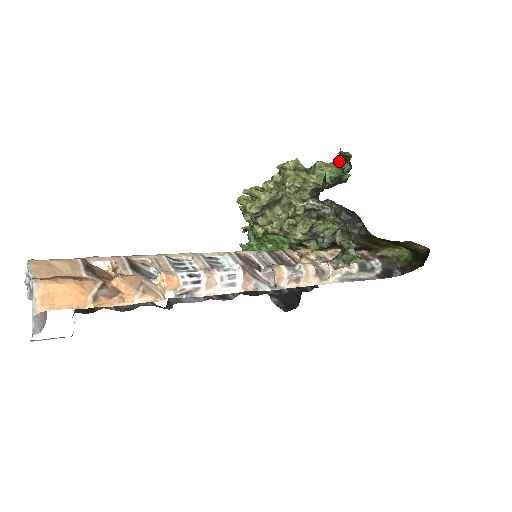
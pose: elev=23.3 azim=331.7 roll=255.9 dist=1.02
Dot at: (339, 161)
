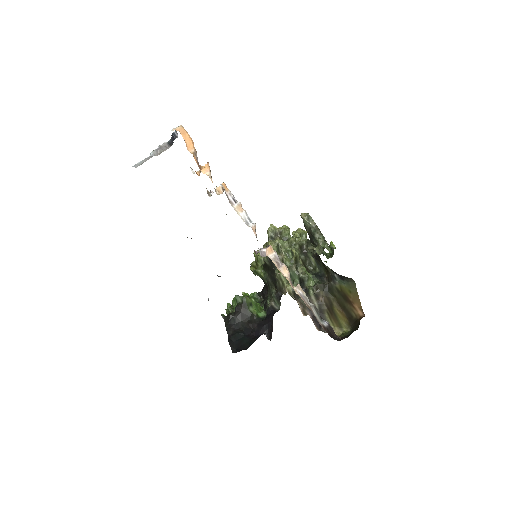
Dot at: (327, 253)
